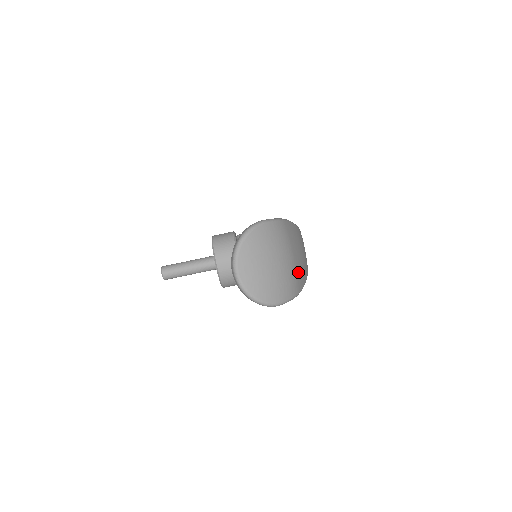
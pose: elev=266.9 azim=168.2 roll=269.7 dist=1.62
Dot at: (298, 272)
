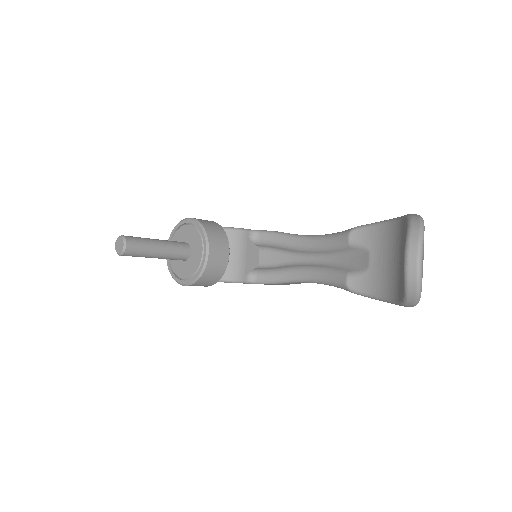
Dot at: occluded
